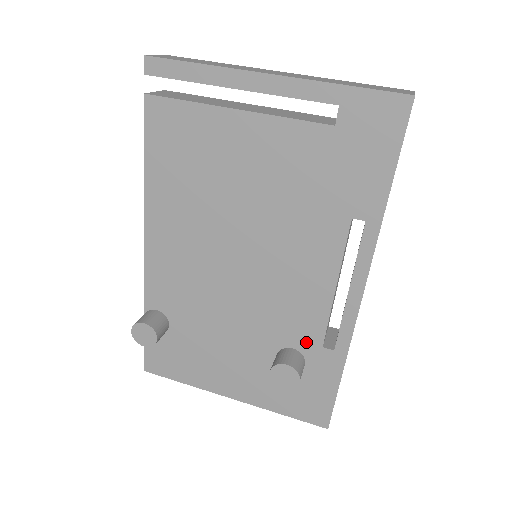
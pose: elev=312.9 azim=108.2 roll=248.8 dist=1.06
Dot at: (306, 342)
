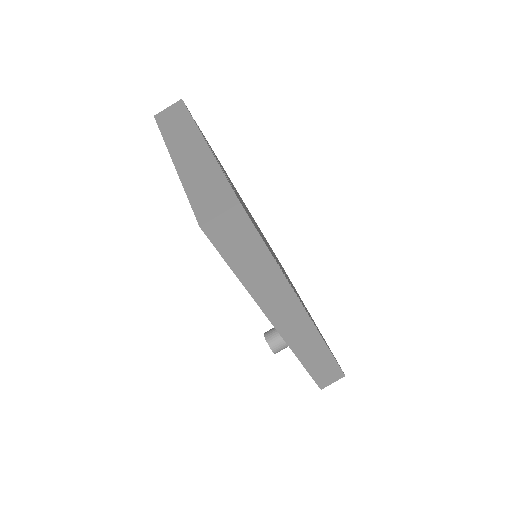
Dot at: occluded
